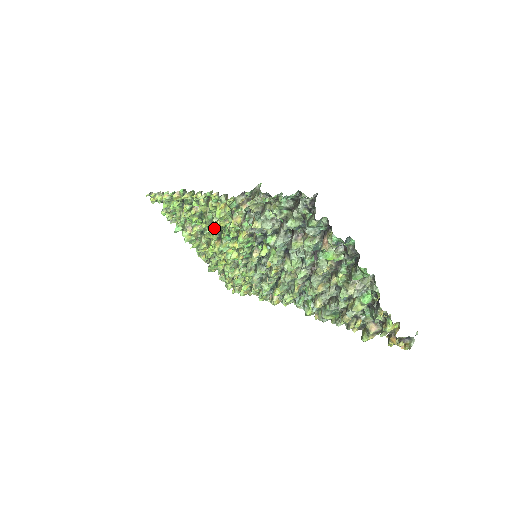
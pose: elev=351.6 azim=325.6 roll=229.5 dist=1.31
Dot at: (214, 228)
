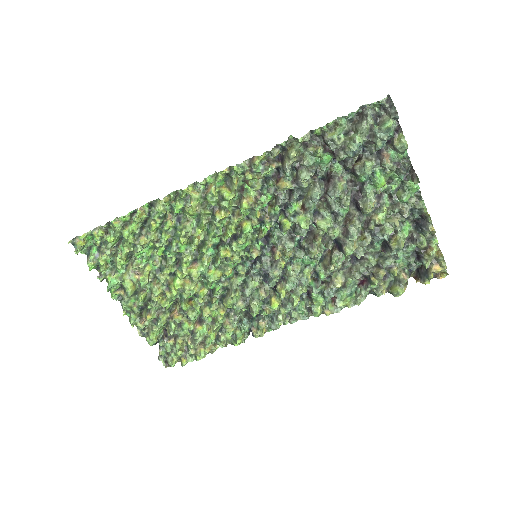
Dot at: (198, 238)
